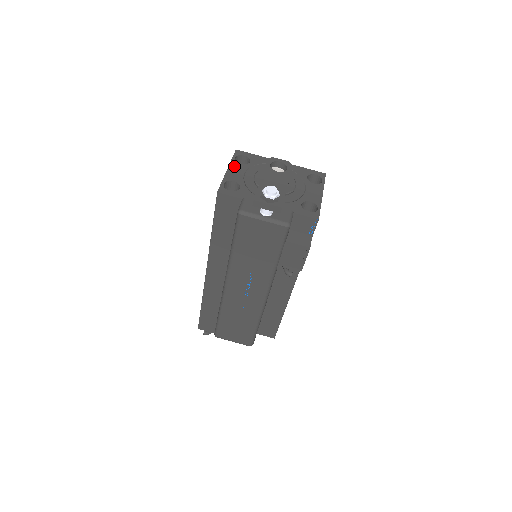
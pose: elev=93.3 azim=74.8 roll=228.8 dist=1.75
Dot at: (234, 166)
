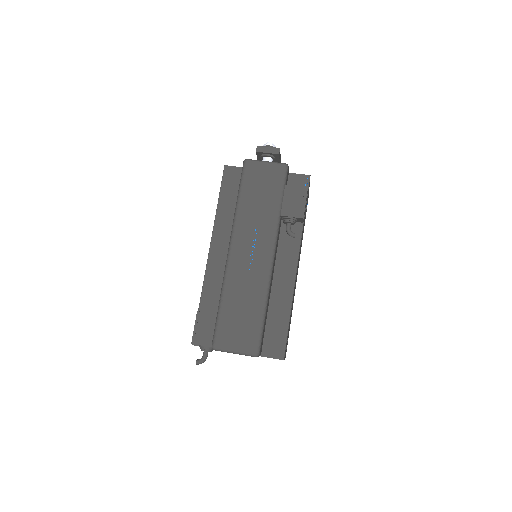
Dot at: occluded
